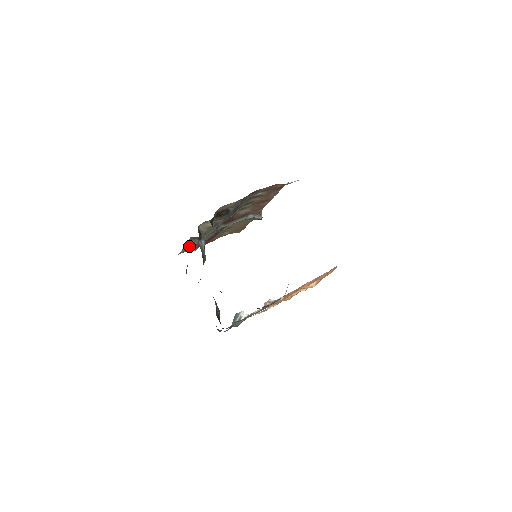
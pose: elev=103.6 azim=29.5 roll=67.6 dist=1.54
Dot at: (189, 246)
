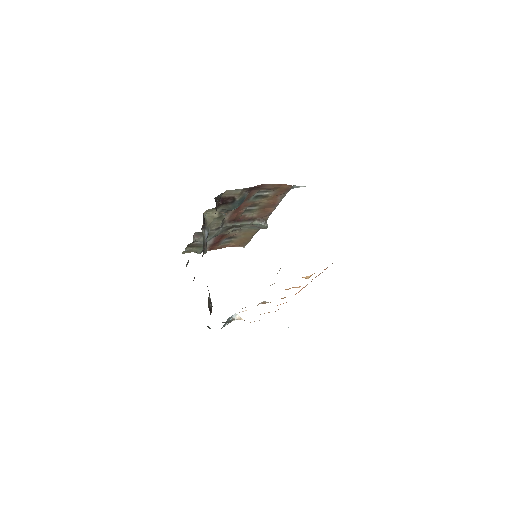
Dot at: (193, 245)
